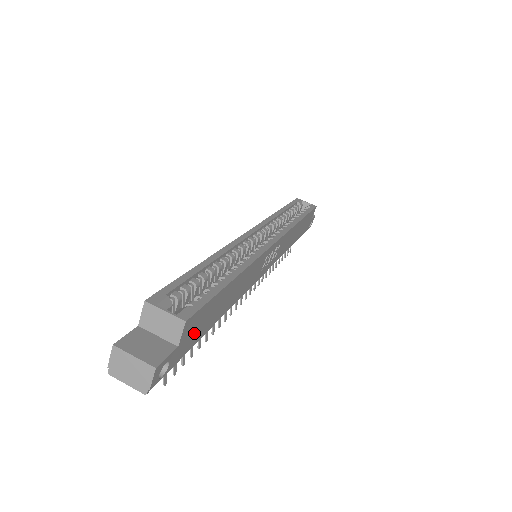
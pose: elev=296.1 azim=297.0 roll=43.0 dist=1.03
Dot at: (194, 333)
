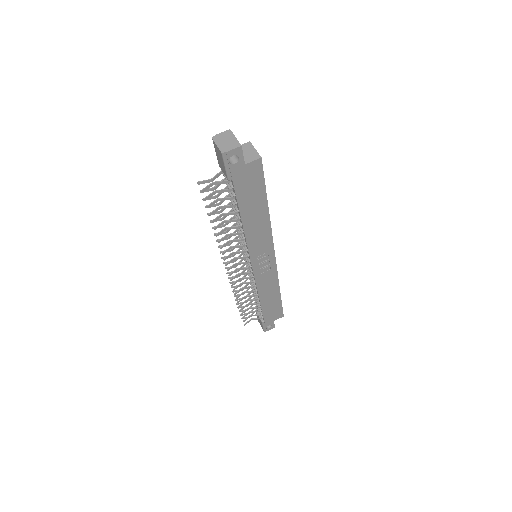
Dot at: (246, 181)
